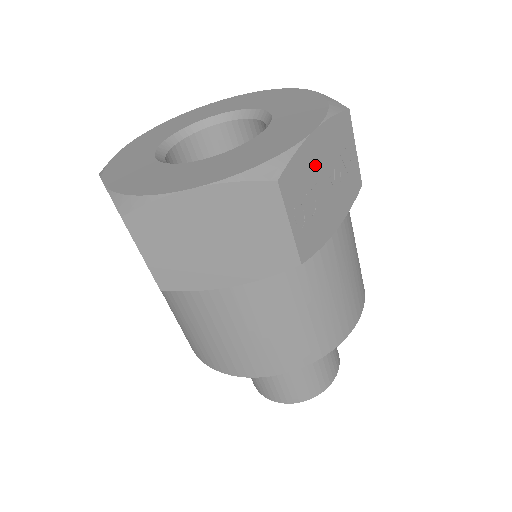
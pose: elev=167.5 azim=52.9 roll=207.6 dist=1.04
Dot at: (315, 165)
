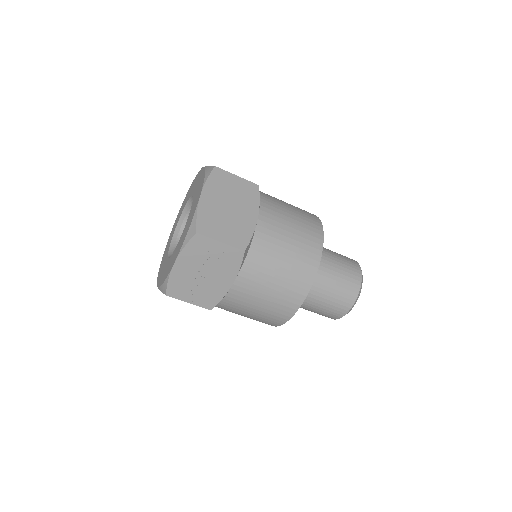
Dot at: (188, 274)
